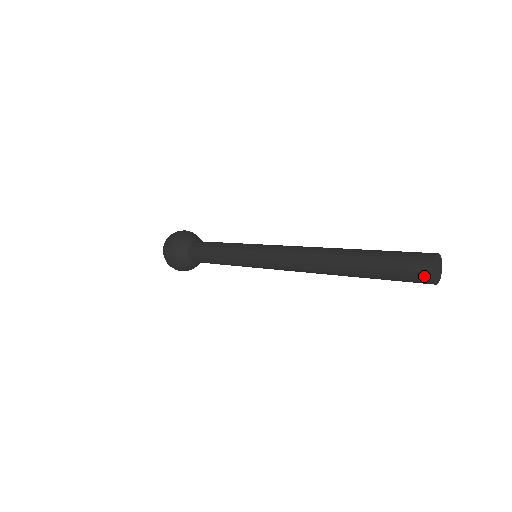
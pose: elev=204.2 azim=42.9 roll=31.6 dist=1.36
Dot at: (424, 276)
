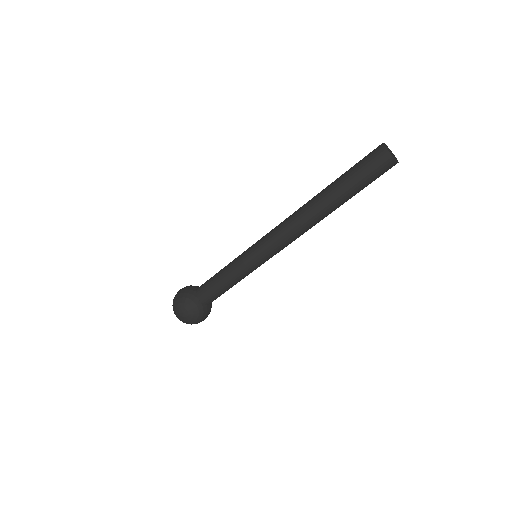
Dot at: (387, 160)
